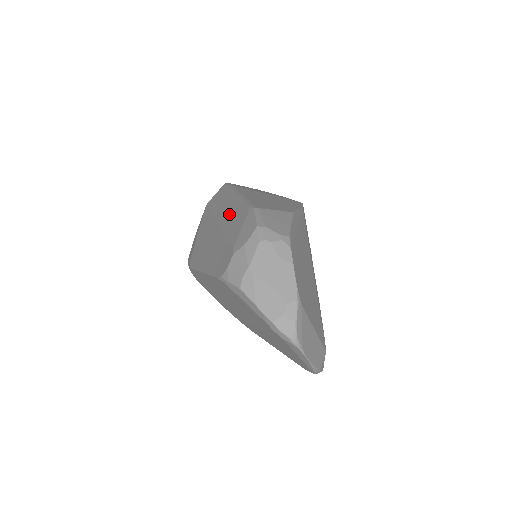
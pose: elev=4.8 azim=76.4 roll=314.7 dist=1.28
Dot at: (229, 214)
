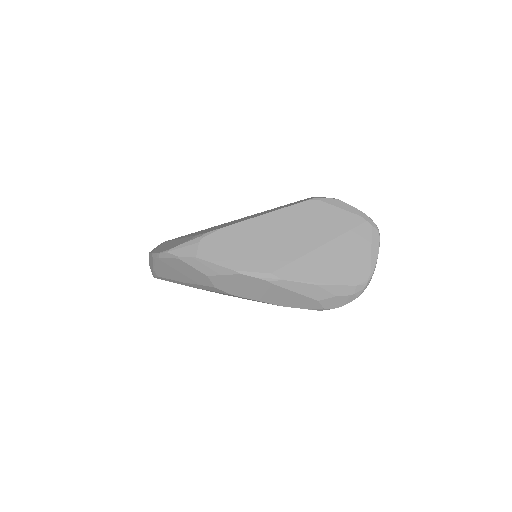
Dot at: occluded
